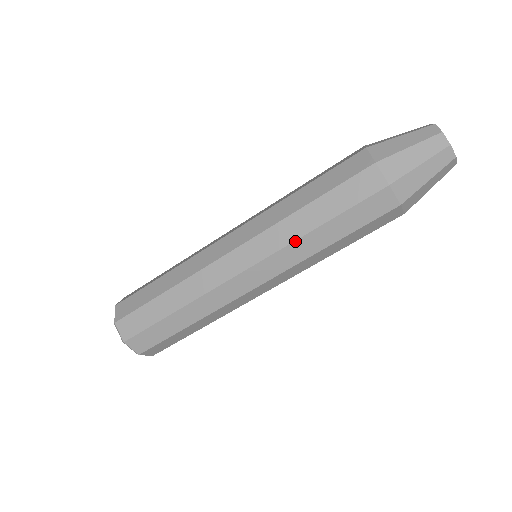
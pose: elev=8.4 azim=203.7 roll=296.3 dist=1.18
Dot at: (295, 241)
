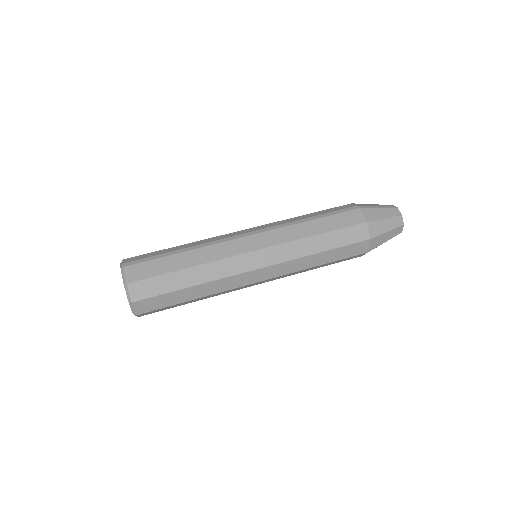
Dot at: (302, 270)
